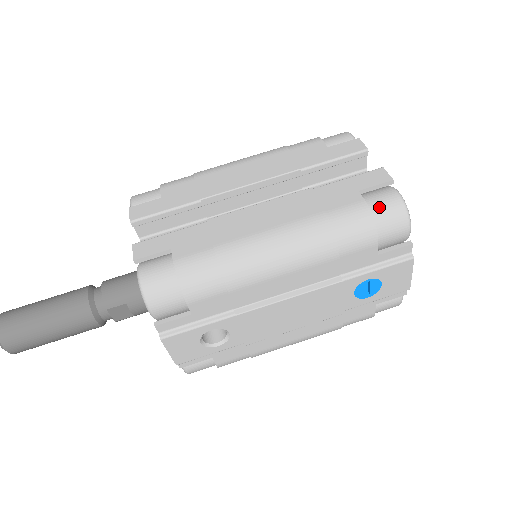
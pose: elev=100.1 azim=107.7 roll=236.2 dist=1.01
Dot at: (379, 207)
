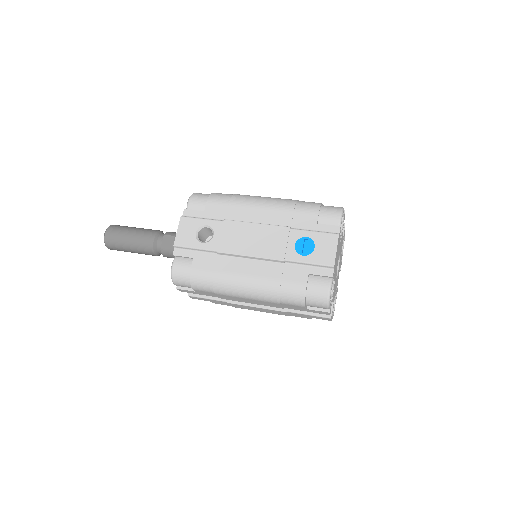
Dot at: (328, 206)
